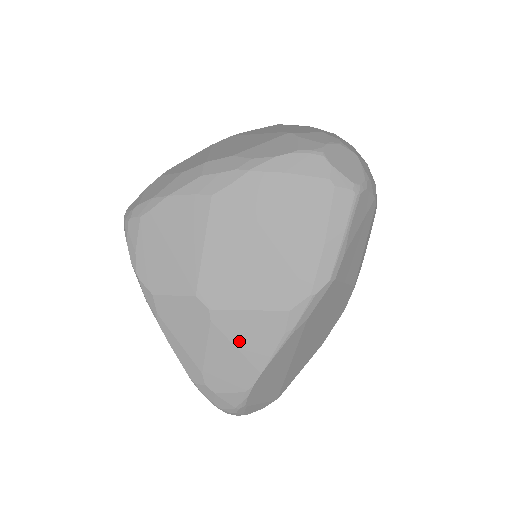
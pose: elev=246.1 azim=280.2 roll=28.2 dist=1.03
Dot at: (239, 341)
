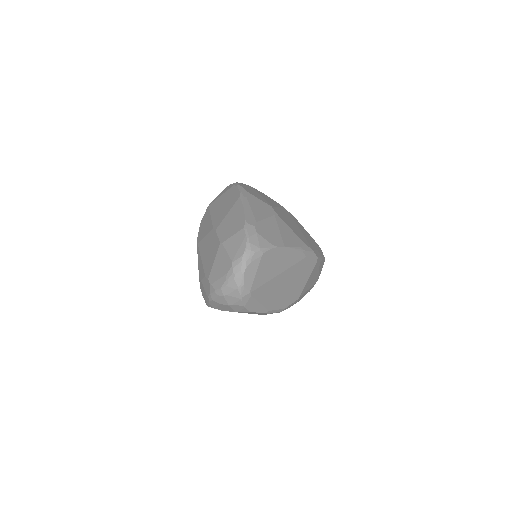
Dot at: (282, 230)
